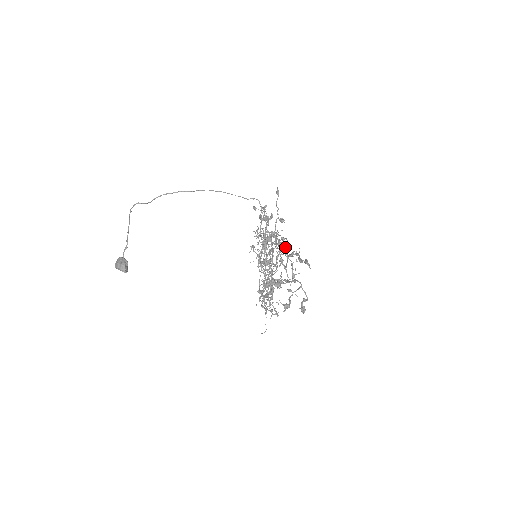
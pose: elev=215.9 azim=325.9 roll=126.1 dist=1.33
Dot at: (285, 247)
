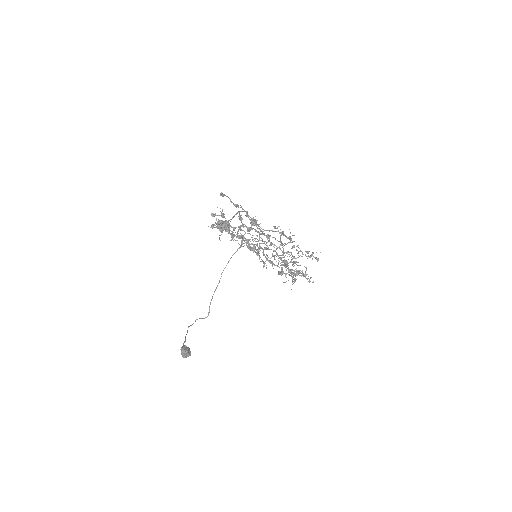
Dot at: (222, 211)
